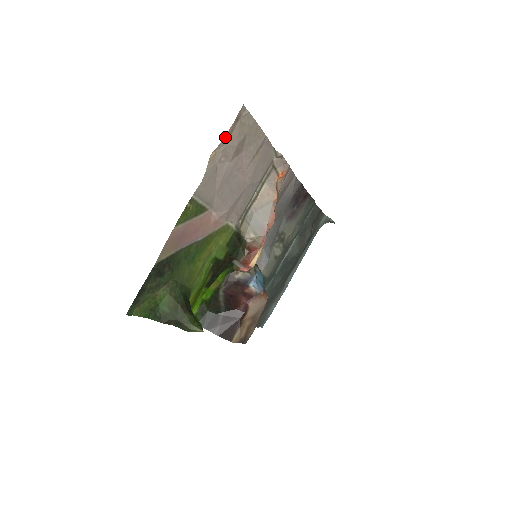
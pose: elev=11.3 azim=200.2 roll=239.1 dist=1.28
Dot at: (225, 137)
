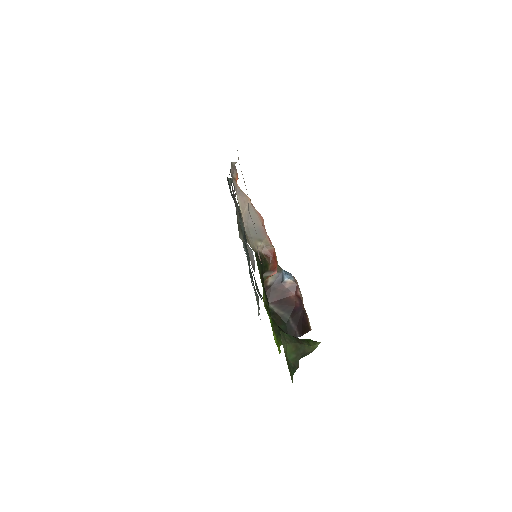
Dot at: occluded
